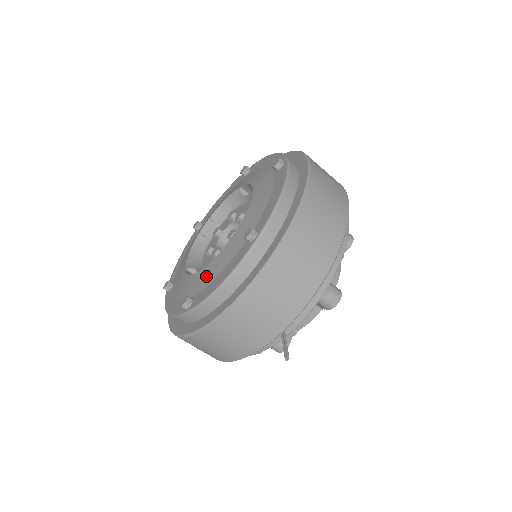
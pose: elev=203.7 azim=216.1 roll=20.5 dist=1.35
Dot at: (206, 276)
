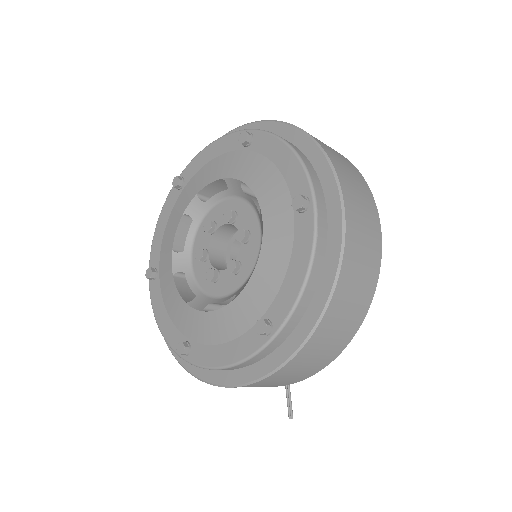
Dot at: (205, 329)
